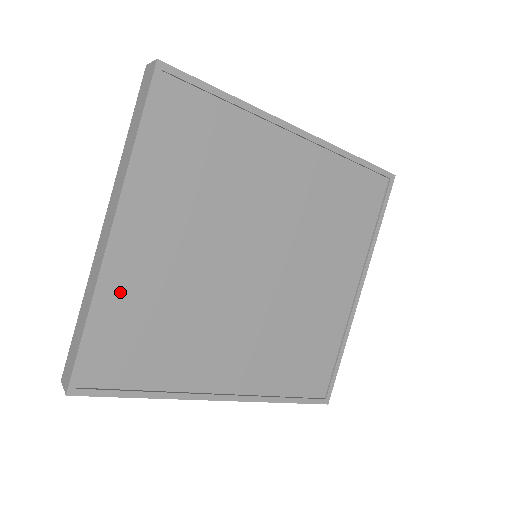
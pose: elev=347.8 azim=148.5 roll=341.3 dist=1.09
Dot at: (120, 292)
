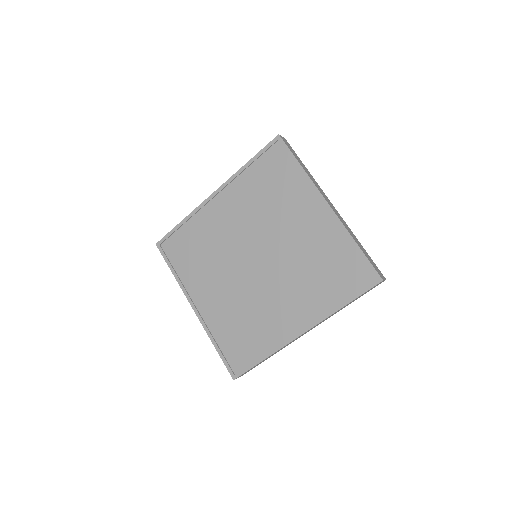
Dot at: (217, 326)
